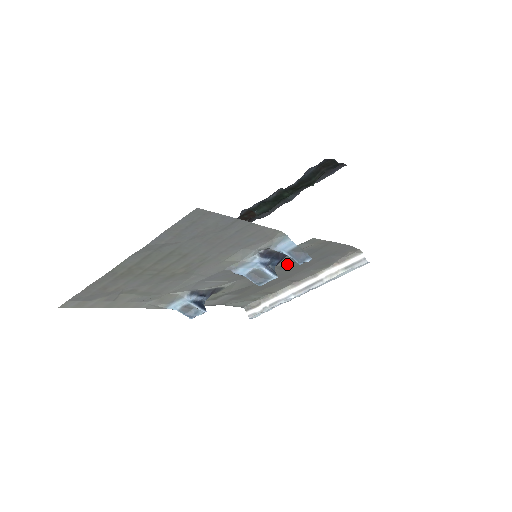
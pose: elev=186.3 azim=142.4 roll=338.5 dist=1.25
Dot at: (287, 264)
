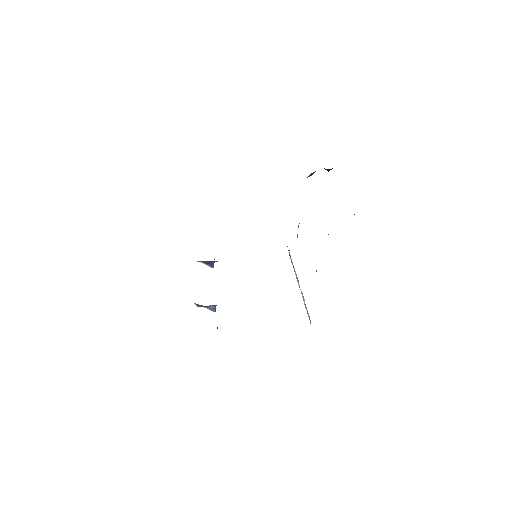
Dot at: occluded
